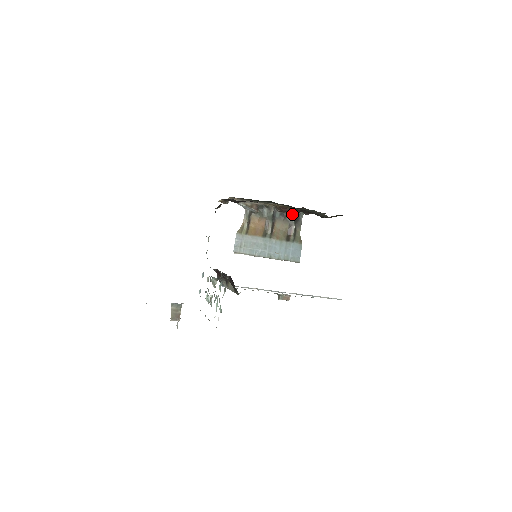
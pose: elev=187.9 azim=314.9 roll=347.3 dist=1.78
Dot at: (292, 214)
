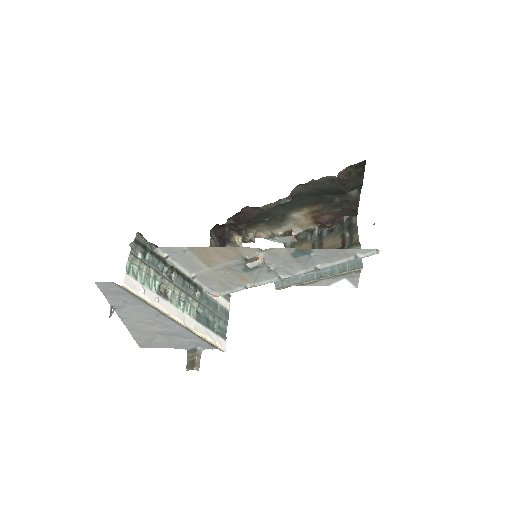
Dot at: (341, 224)
